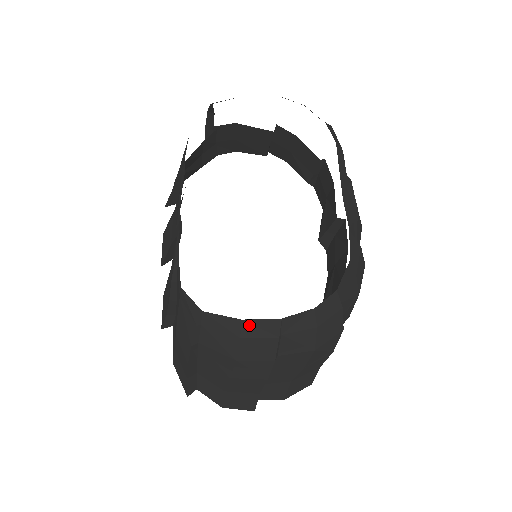
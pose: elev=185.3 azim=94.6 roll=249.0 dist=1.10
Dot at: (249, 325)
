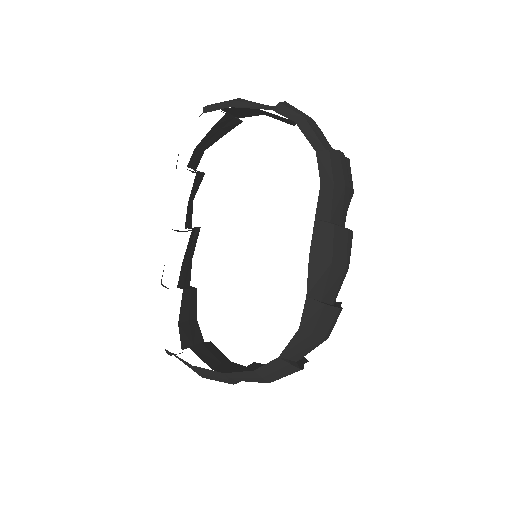
Dot at: (200, 369)
